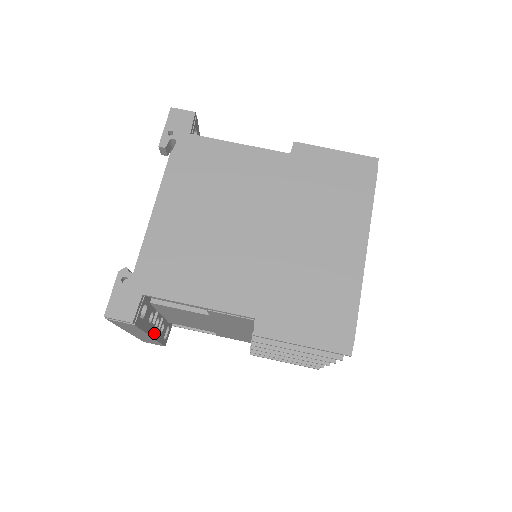
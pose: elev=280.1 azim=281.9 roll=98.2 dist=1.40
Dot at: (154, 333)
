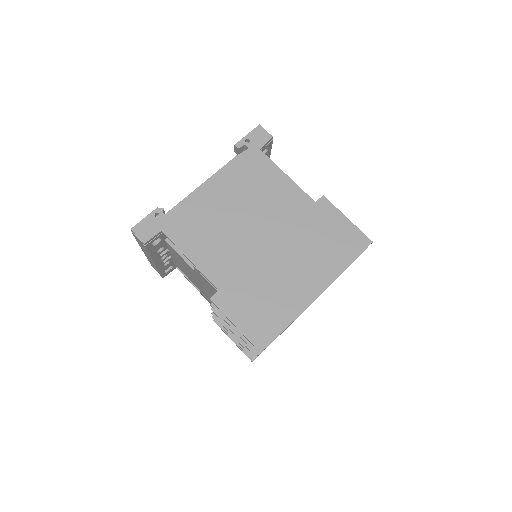
Dot at: (158, 262)
